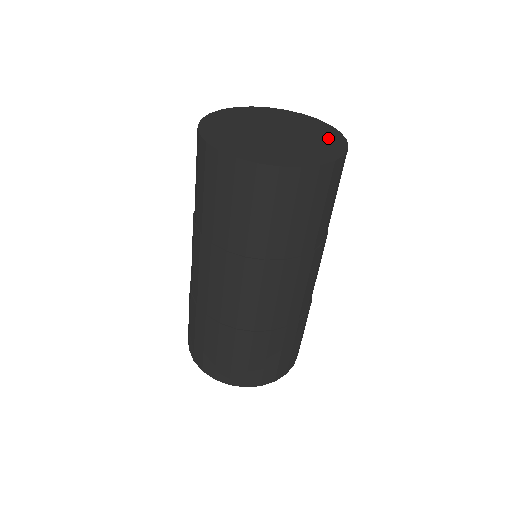
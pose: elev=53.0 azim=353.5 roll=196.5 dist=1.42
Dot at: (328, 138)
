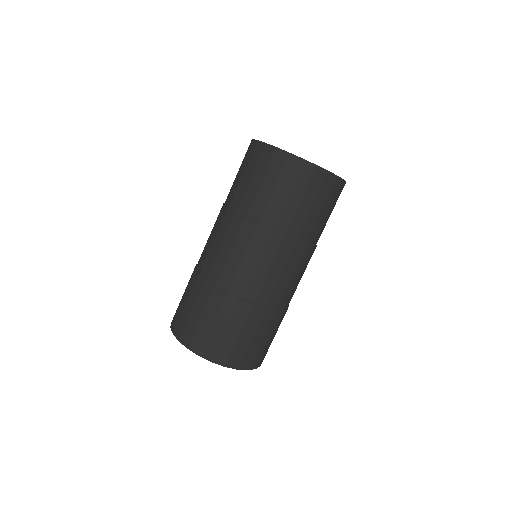
Dot at: occluded
